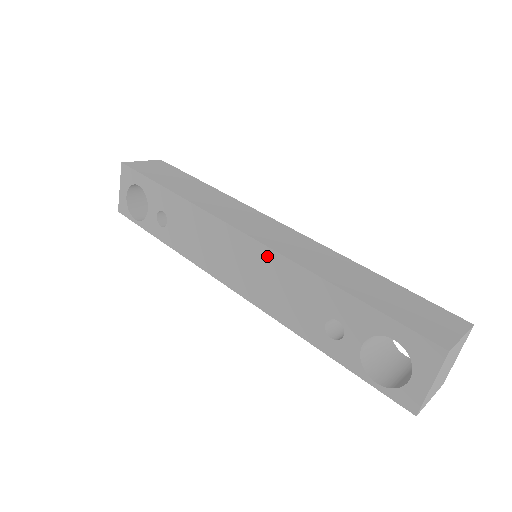
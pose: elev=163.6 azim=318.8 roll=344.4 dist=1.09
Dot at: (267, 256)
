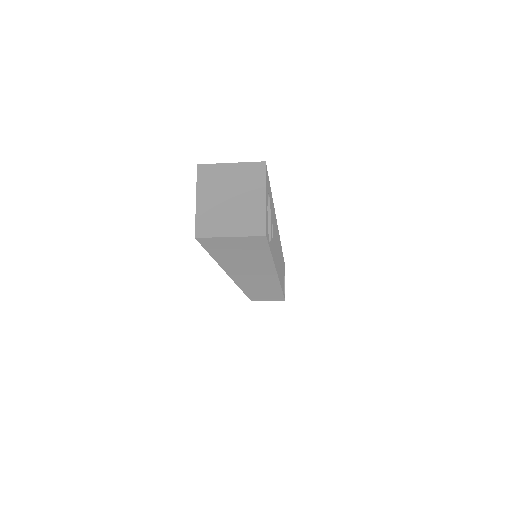
Dot at: occluded
